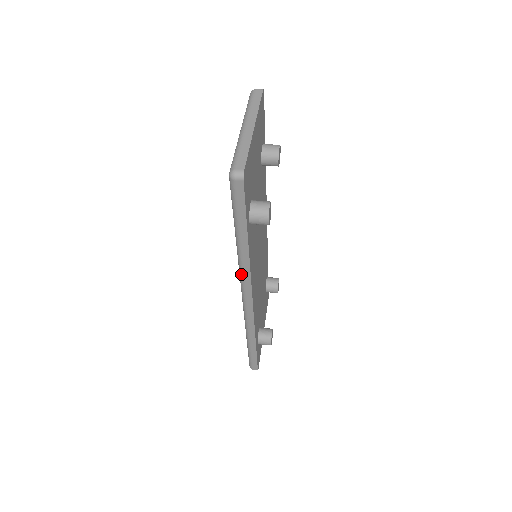
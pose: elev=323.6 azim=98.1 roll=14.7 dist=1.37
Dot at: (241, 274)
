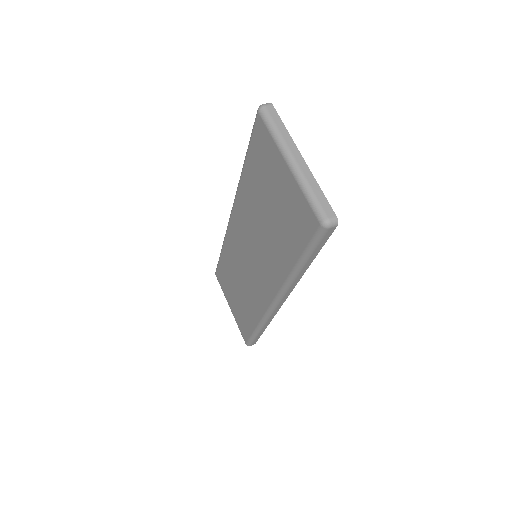
Dot at: (286, 289)
